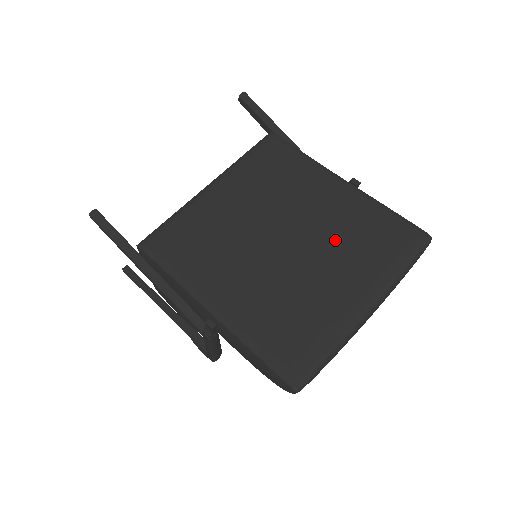
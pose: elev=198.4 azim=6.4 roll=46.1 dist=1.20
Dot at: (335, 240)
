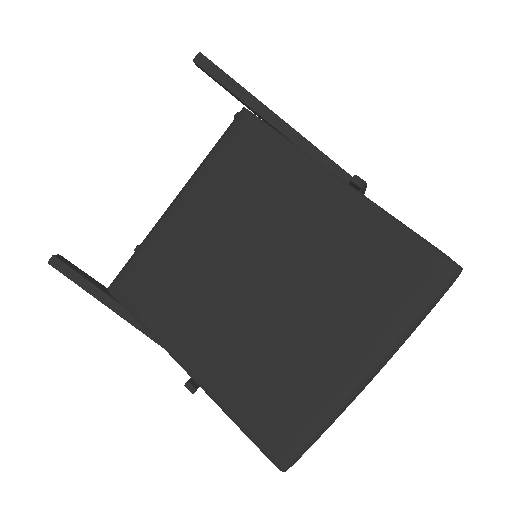
Dot at: (328, 278)
